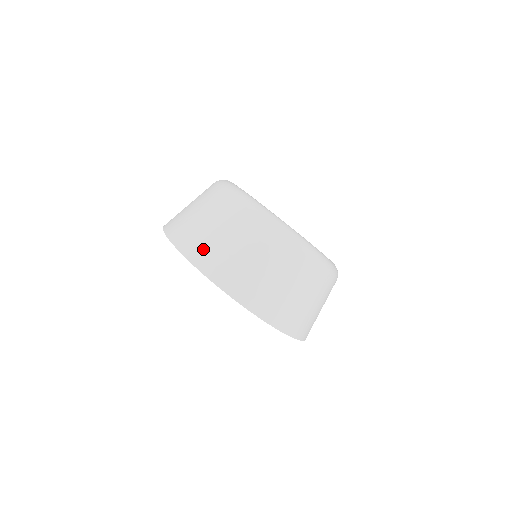
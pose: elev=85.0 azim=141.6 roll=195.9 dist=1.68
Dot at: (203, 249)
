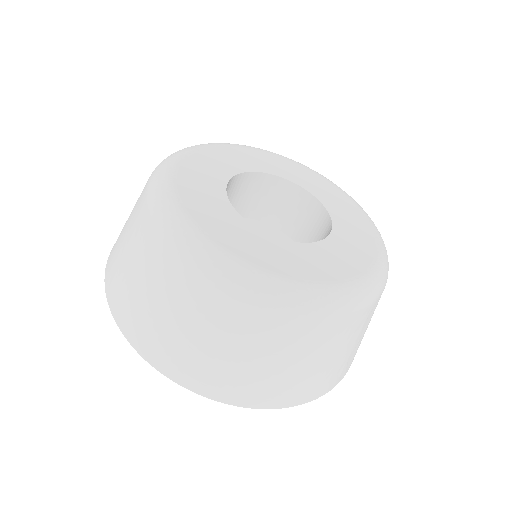
Dot at: (122, 299)
